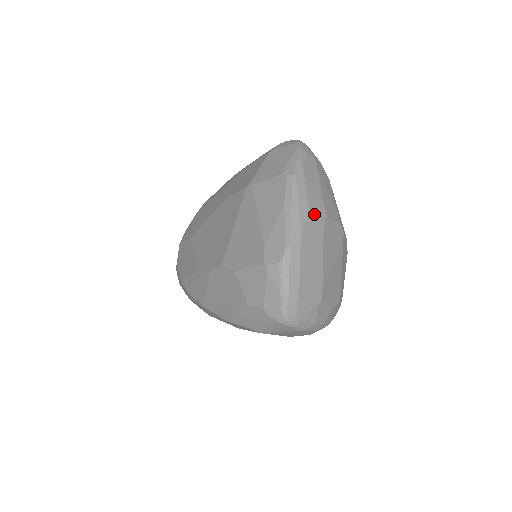
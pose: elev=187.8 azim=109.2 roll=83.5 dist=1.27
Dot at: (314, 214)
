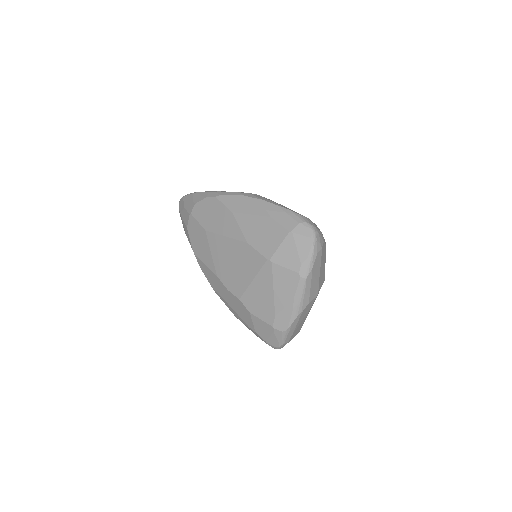
Dot at: (311, 300)
